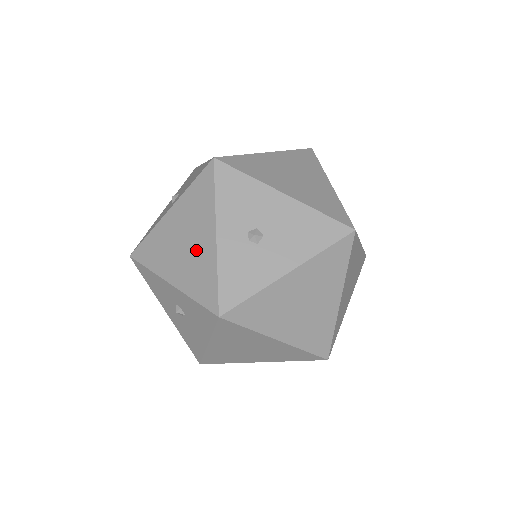
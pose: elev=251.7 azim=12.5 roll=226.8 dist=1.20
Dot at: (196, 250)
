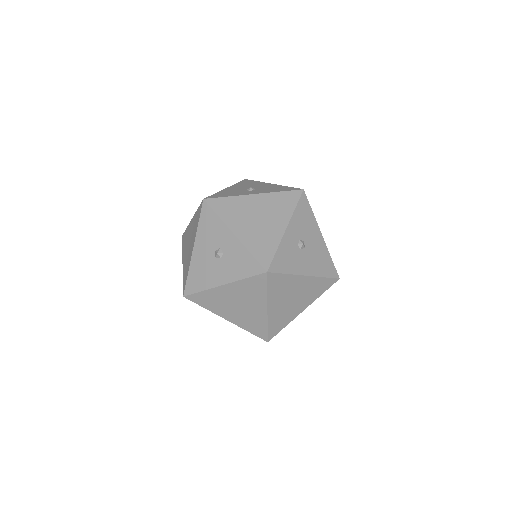
Dot at: (267, 228)
